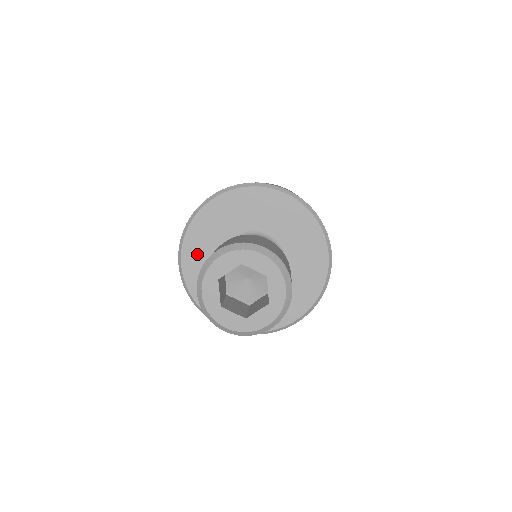
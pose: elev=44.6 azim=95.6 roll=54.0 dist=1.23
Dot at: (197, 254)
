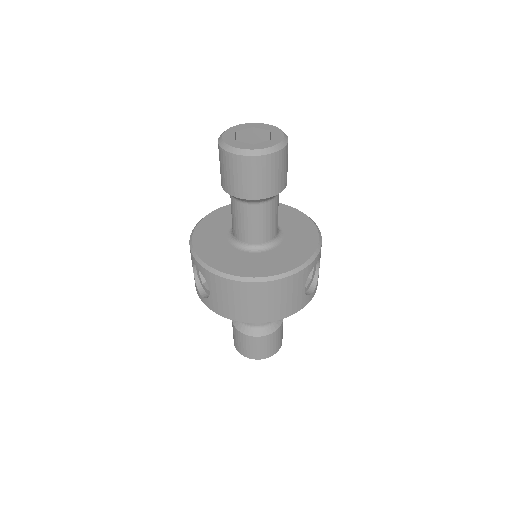
Dot at: (208, 230)
